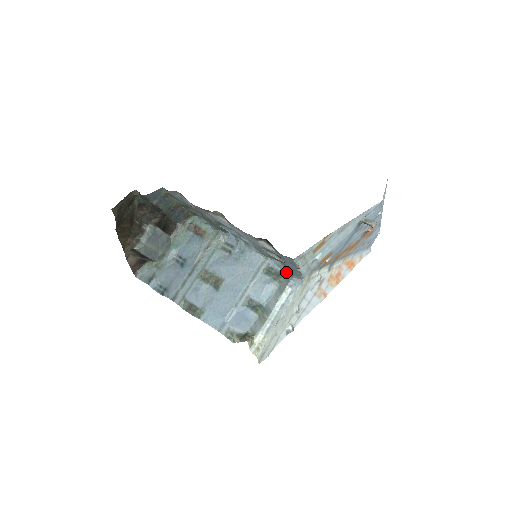
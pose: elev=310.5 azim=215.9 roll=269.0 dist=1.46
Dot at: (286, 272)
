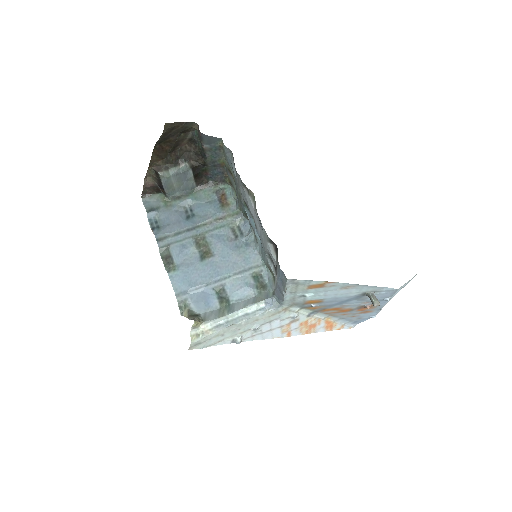
Dot at: (271, 288)
